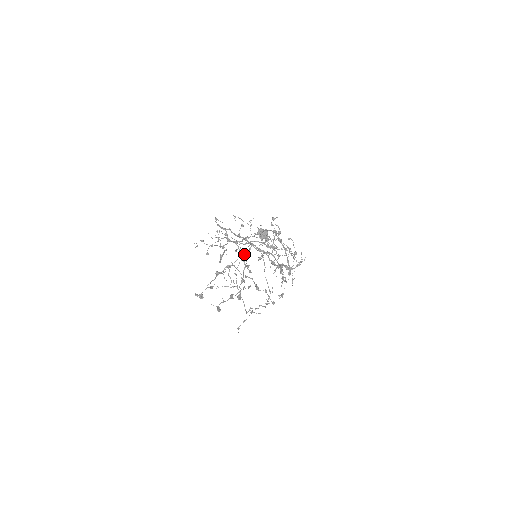
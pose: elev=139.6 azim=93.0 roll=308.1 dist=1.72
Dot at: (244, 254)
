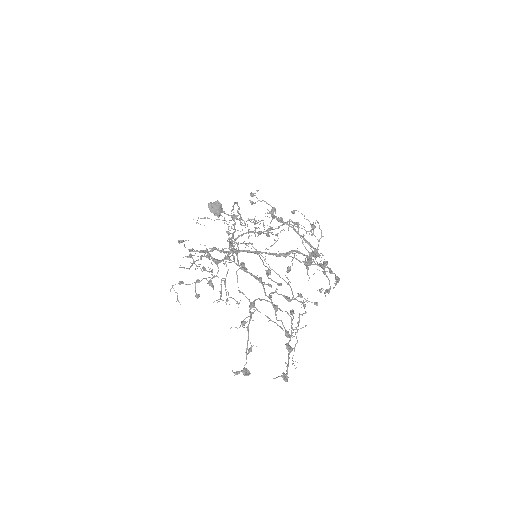
Dot at: occluded
